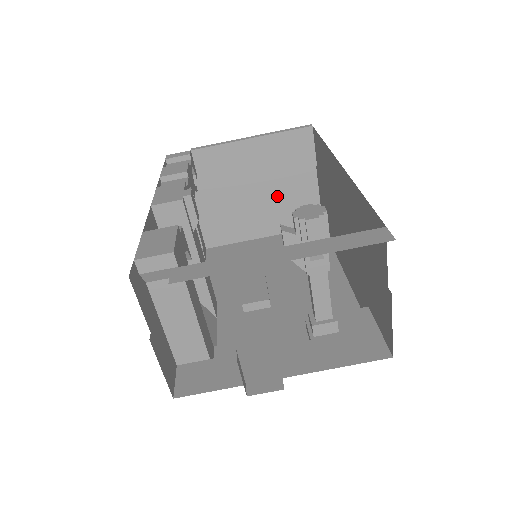
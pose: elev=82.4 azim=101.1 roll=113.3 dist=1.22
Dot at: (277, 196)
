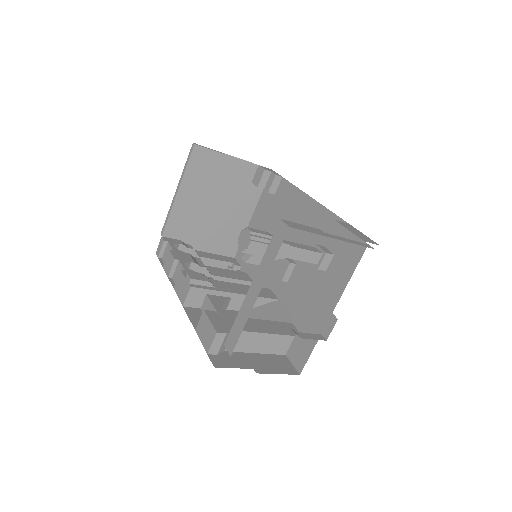
Dot at: (229, 192)
